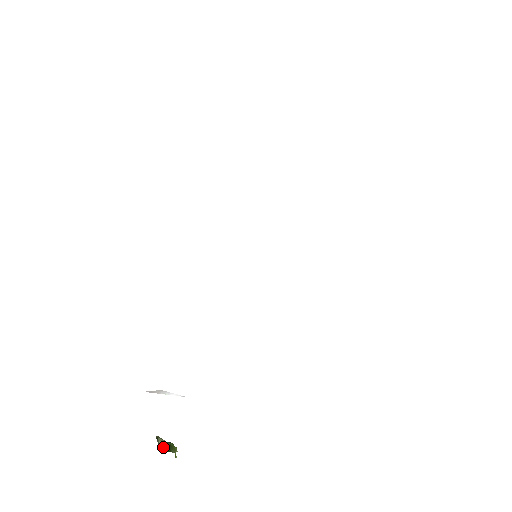
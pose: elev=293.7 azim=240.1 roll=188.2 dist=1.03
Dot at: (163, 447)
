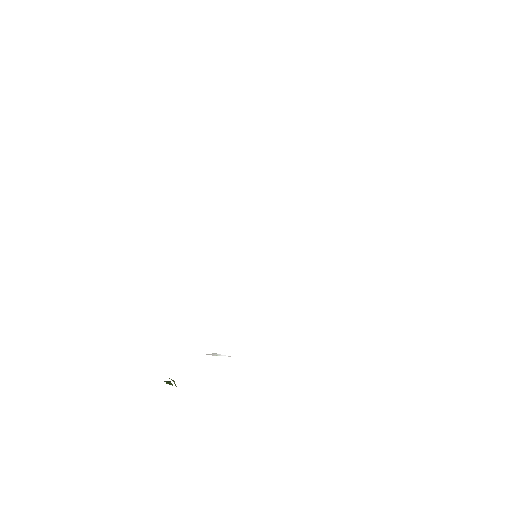
Dot at: occluded
